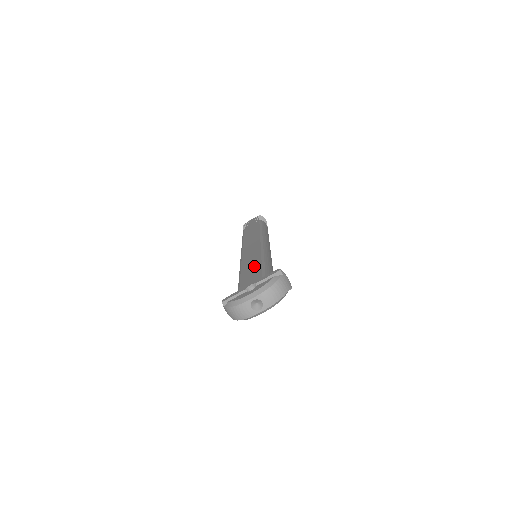
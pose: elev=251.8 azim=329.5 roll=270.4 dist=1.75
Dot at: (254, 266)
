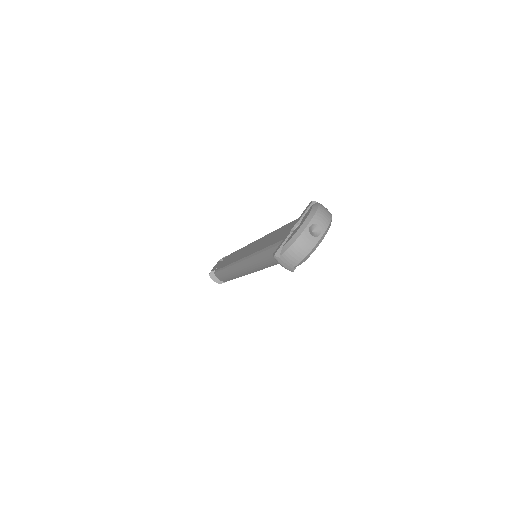
Dot at: (274, 234)
